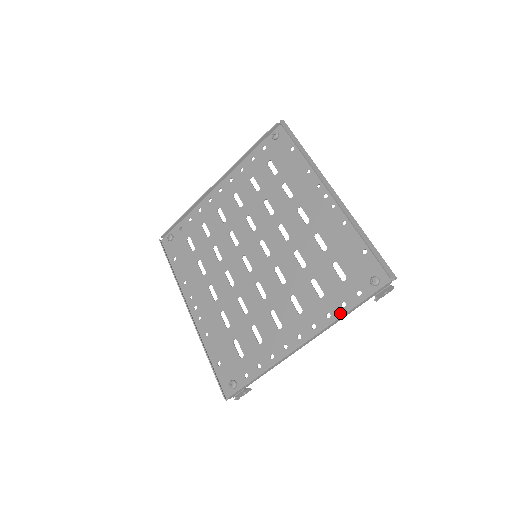
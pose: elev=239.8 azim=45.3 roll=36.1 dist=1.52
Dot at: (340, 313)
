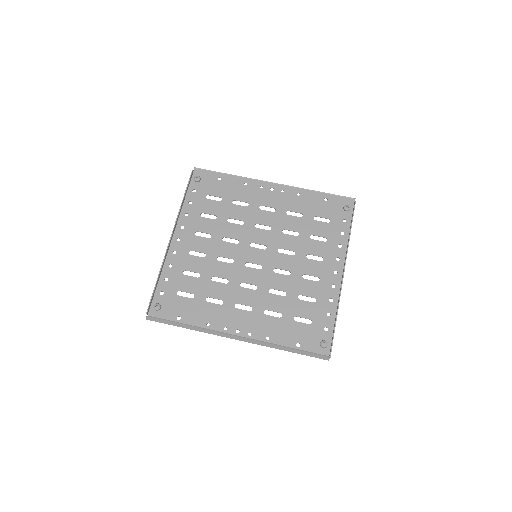
Dot at: (345, 239)
